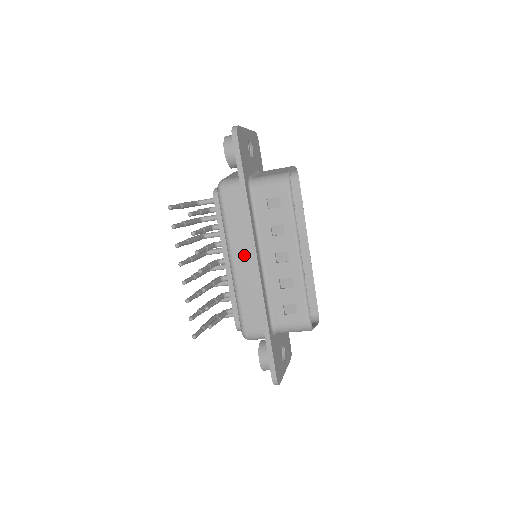
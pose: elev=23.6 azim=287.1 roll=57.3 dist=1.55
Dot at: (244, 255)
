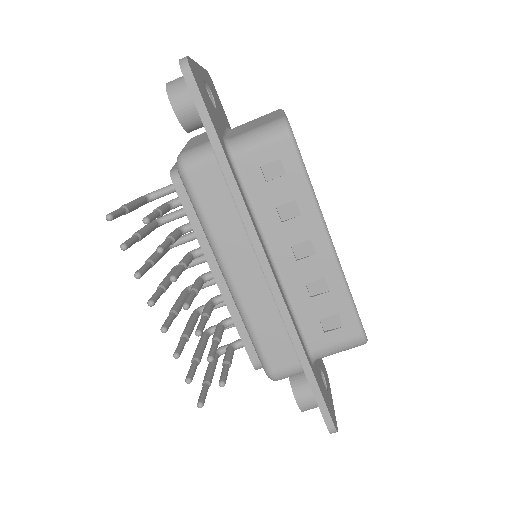
Dot at: (245, 262)
